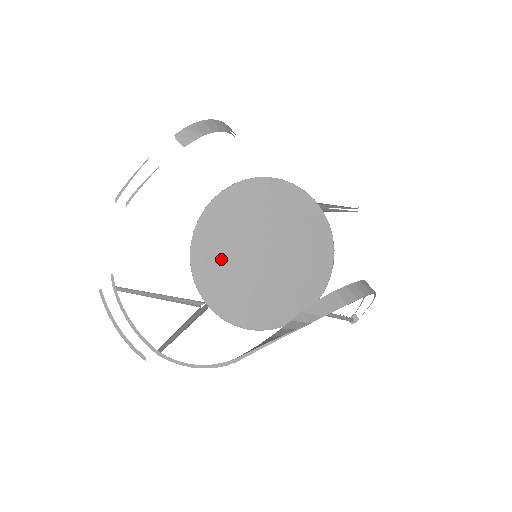
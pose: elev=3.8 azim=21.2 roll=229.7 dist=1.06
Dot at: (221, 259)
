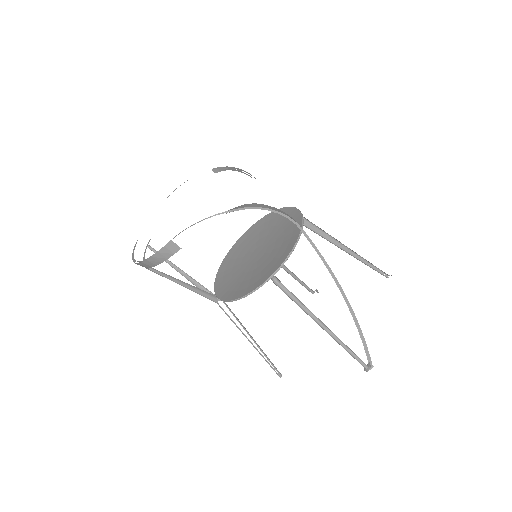
Dot at: (236, 265)
